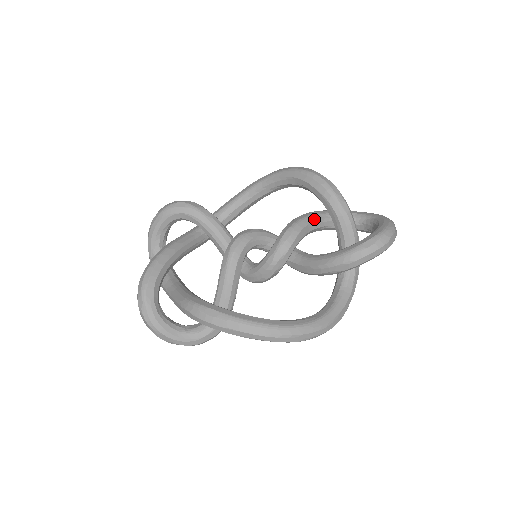
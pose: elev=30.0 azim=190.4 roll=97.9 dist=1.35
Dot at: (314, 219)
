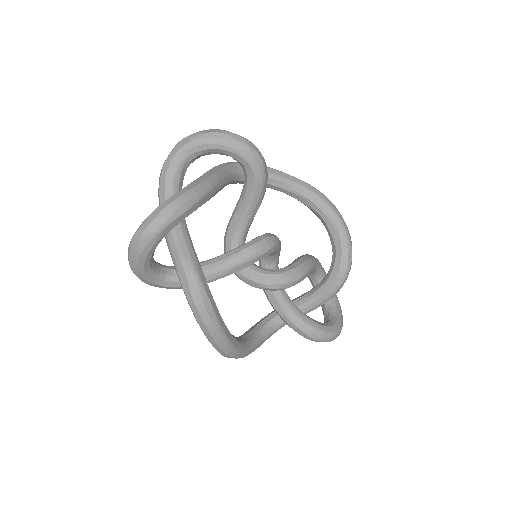
Dot at: (313, 270)
